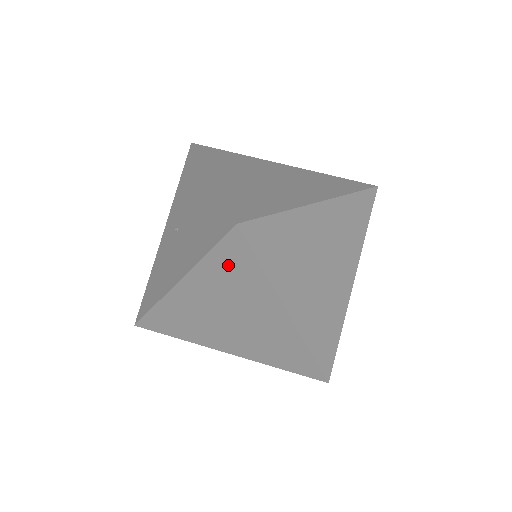
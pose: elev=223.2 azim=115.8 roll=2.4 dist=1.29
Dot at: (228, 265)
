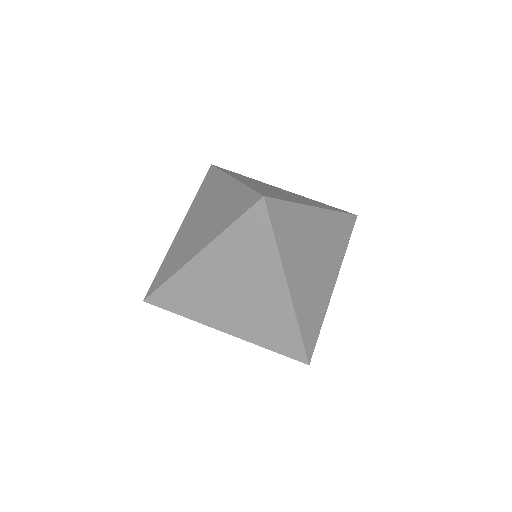
Dot at: (247, 235)
